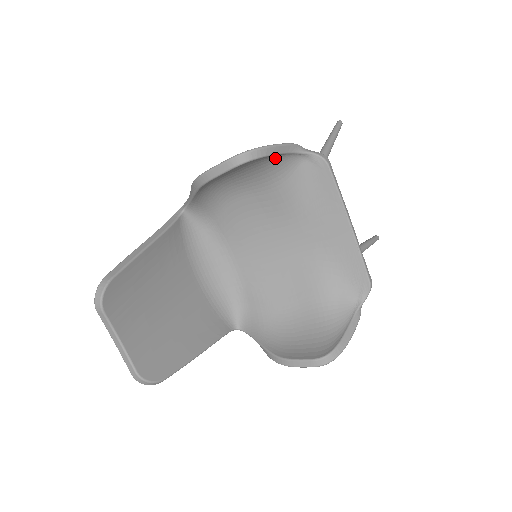
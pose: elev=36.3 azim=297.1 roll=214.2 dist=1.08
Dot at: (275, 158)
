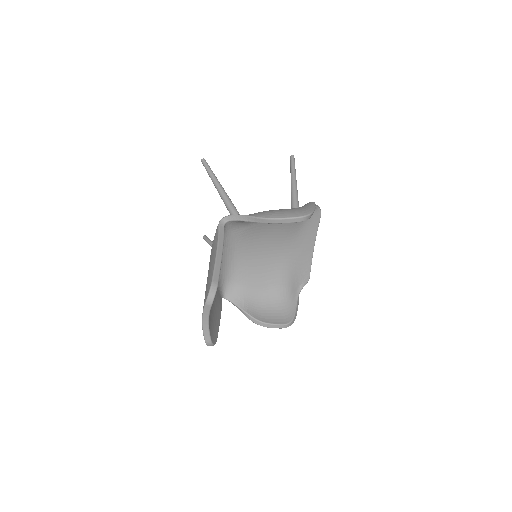
Dot at: occluded
